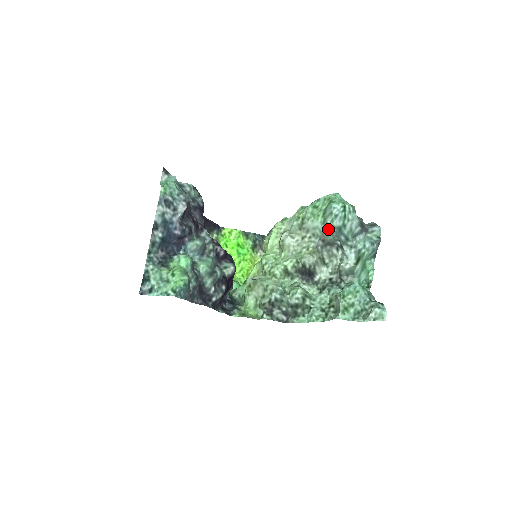
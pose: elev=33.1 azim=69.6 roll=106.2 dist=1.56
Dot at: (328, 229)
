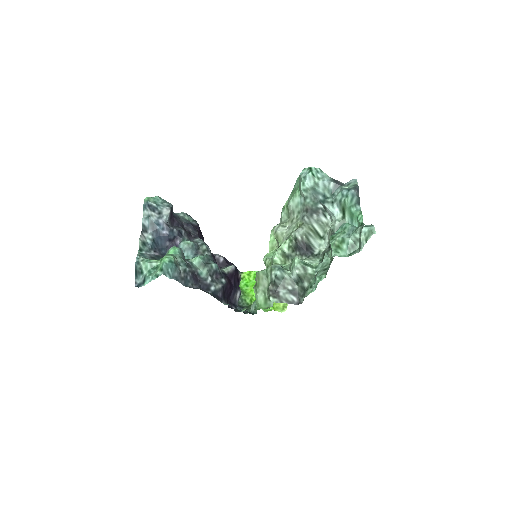
Dot at: (305, 196)
